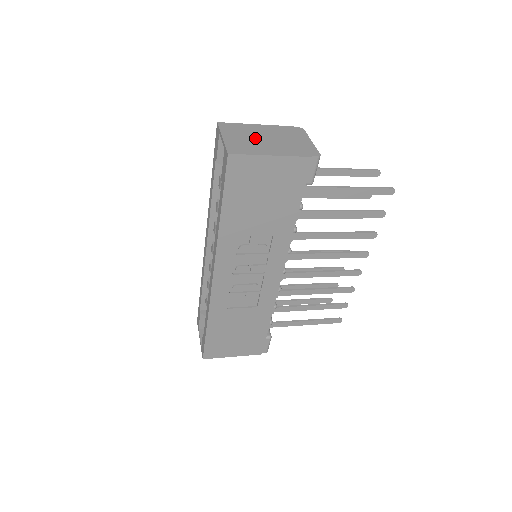
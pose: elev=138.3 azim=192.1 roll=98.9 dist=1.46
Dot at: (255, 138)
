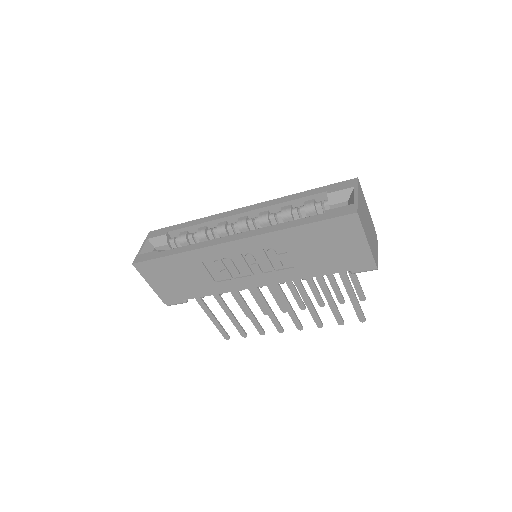
Dot at: (366, 216)
